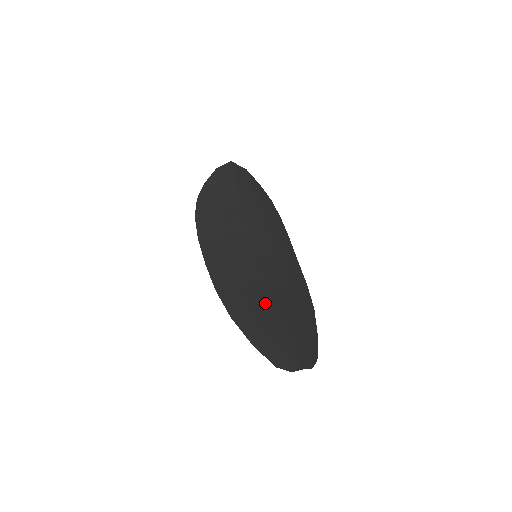
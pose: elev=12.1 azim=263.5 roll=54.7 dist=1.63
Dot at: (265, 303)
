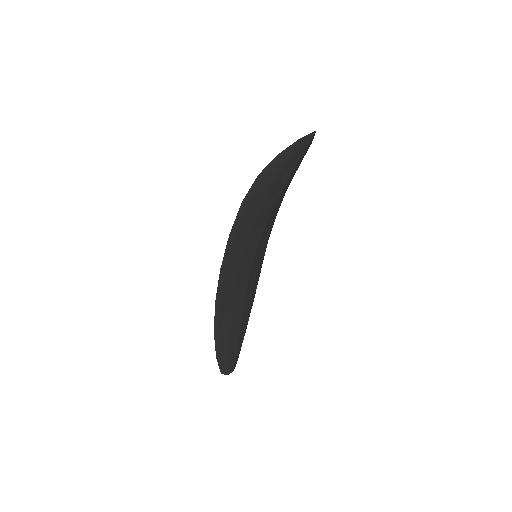
Dot at: (239, 312)
